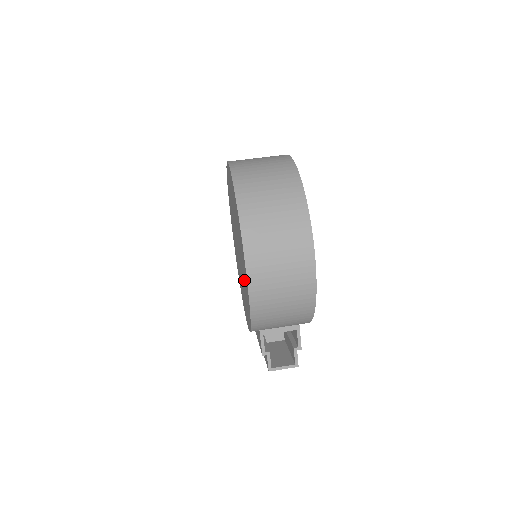
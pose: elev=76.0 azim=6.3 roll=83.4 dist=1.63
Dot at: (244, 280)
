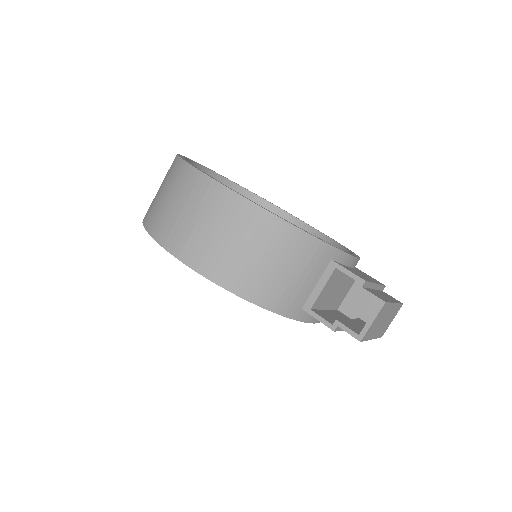
Dot at: occluded
